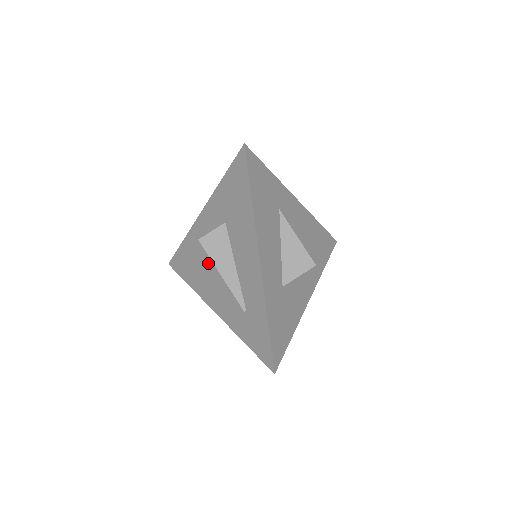
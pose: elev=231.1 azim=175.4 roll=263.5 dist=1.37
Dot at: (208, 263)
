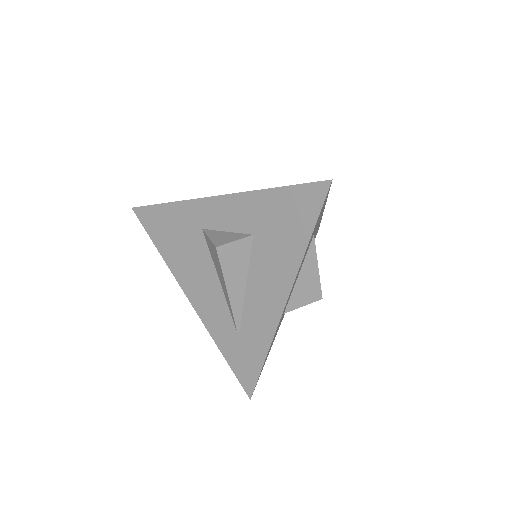
Dot at: (203, 253)
